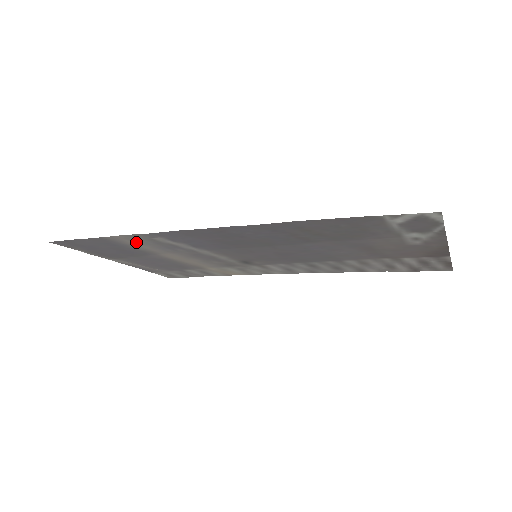
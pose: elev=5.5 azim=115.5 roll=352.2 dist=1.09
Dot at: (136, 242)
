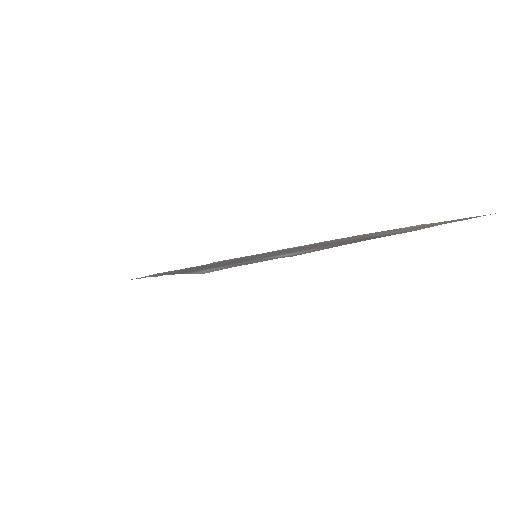
Dot at: occluded
